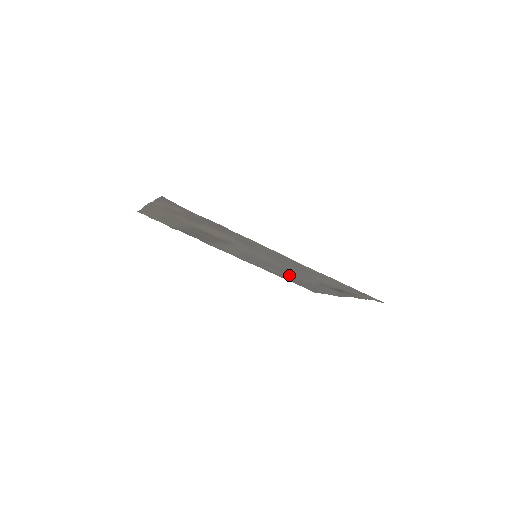
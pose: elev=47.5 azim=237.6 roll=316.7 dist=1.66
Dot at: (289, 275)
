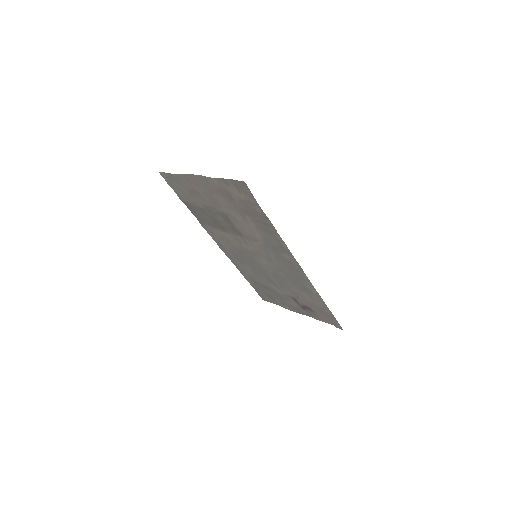
Dot at: (264, 280)
